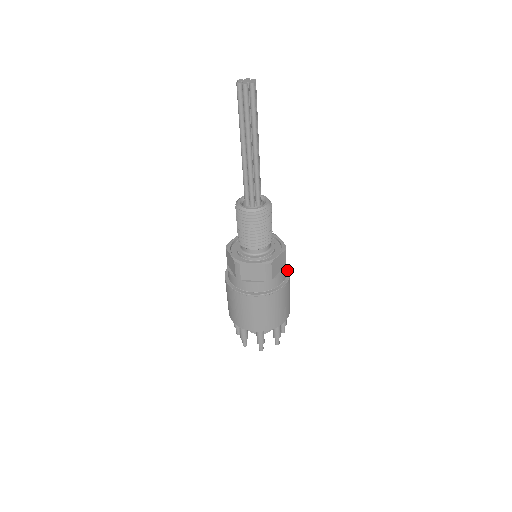
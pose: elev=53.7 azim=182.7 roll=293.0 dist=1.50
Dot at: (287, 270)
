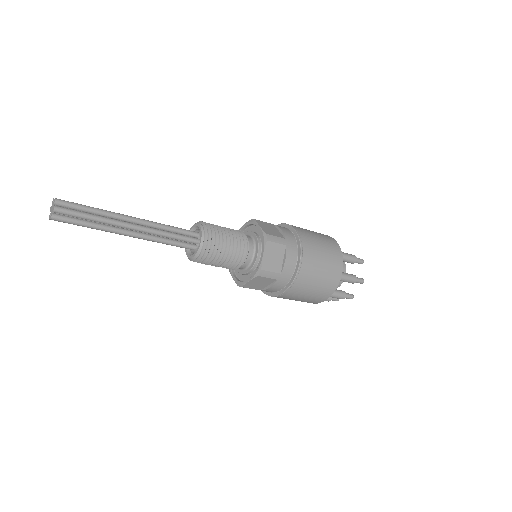
Dot at: (296, 238)
